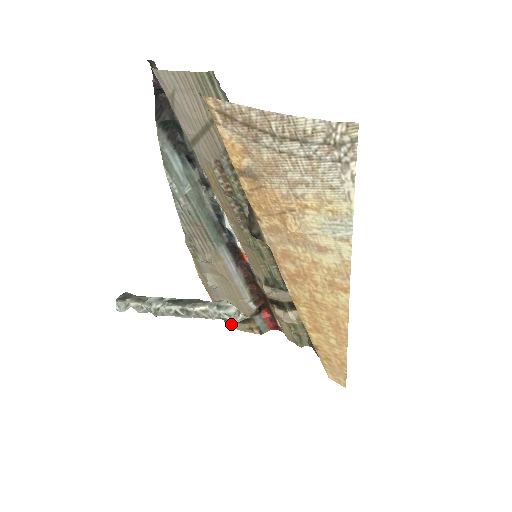
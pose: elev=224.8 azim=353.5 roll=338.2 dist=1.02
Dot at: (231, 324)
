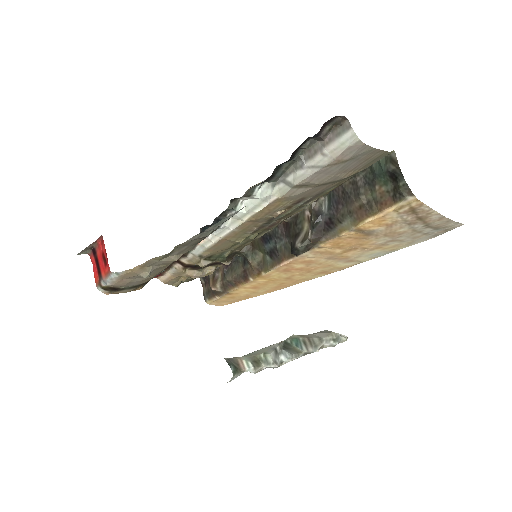
Dot at: (115, 292)
